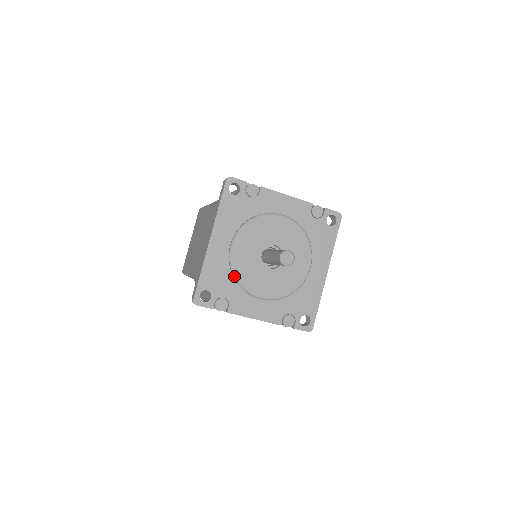
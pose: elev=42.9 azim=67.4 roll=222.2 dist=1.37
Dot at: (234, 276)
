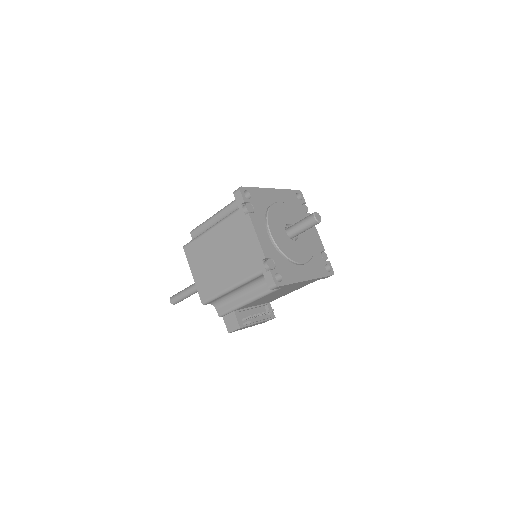
Dot at: (269, 209)
